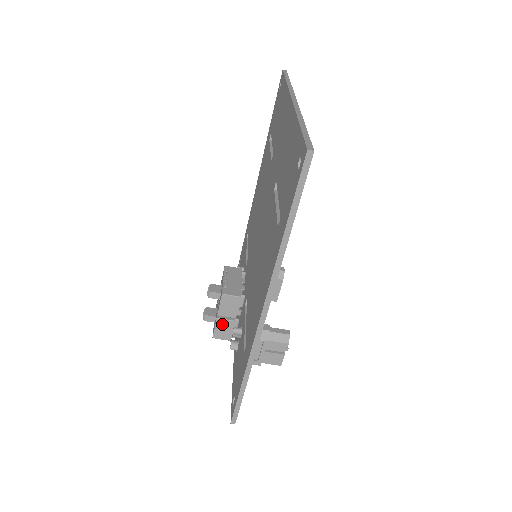
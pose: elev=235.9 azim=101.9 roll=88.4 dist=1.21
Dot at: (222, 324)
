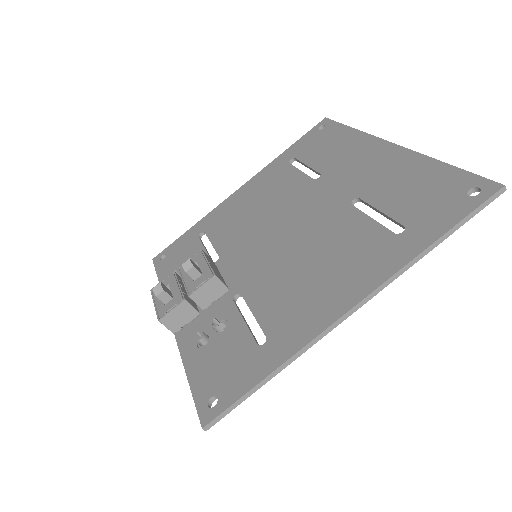
Dot at: (184, 309)
